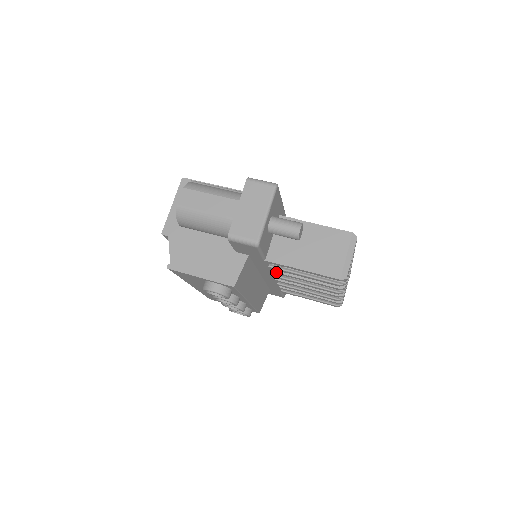
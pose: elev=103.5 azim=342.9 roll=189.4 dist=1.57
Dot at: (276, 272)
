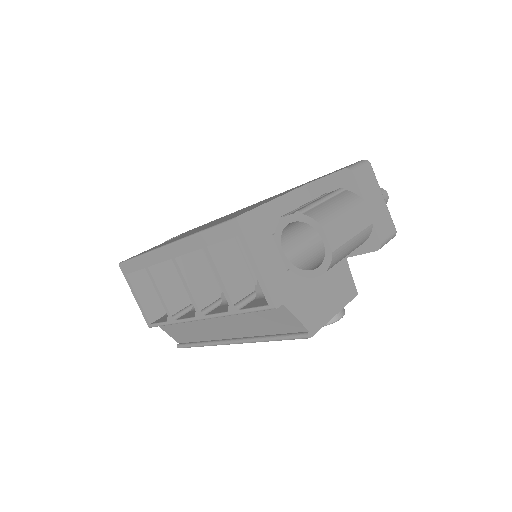
Dot at: occluded
